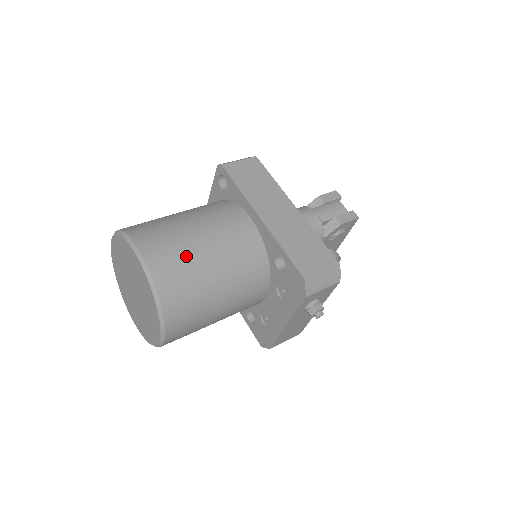
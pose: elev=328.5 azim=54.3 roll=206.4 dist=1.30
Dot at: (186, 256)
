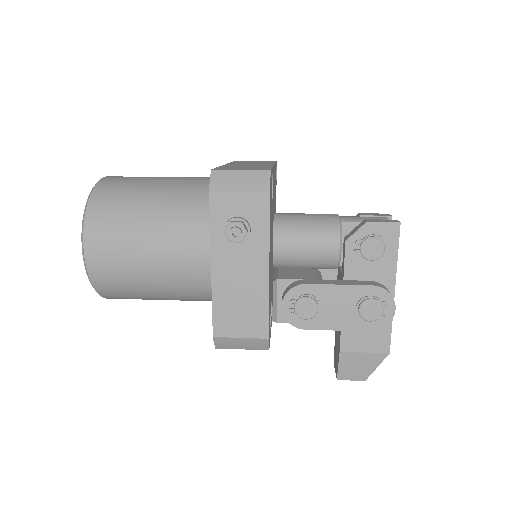
Dot at: (138, 180)
